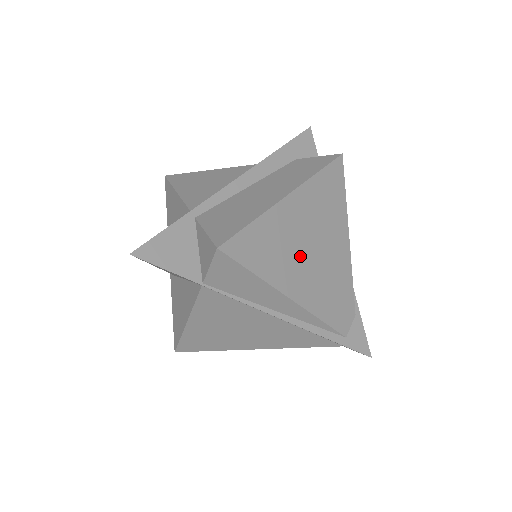
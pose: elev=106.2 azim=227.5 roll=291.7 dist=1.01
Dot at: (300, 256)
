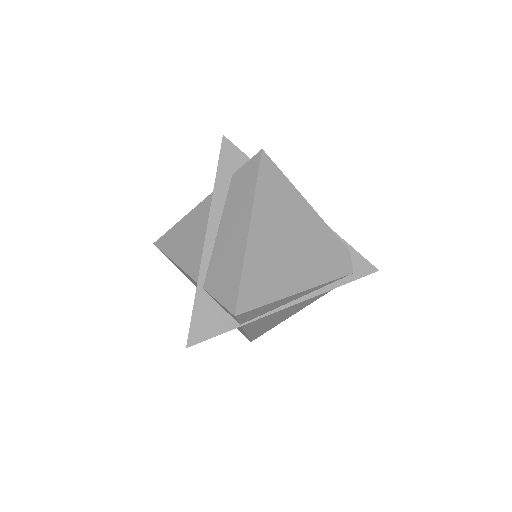
Dot at: (286, 259)
